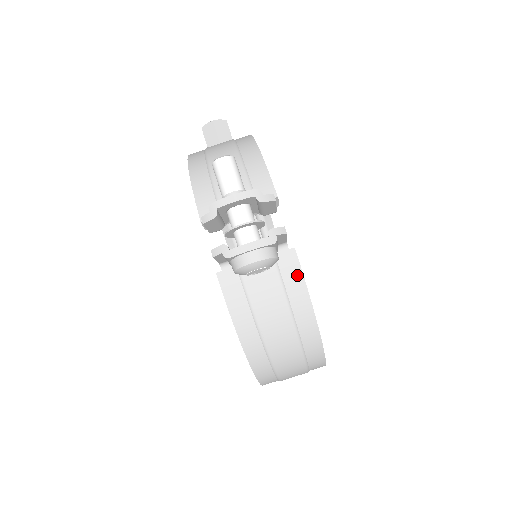
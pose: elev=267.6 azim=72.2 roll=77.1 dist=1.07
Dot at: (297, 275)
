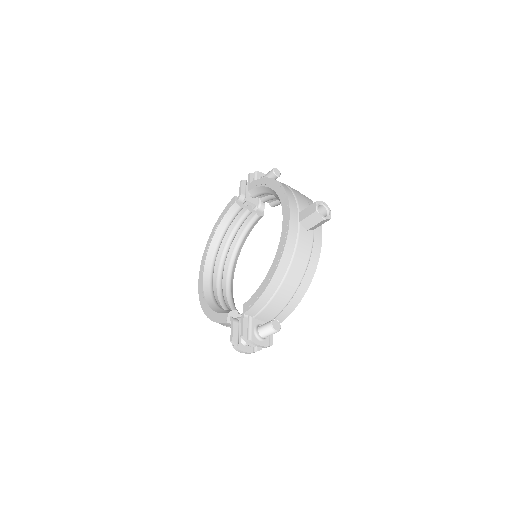
Dot at: occluded
